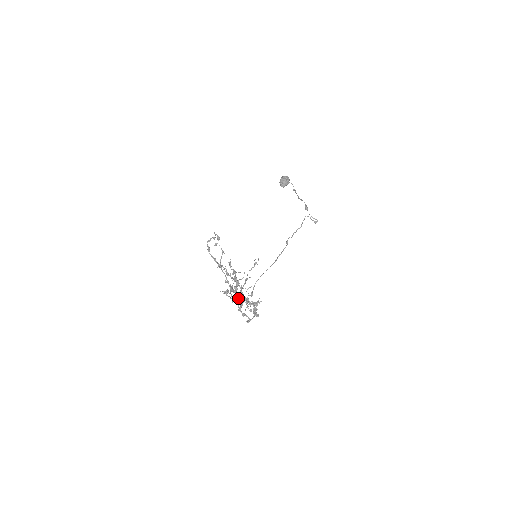
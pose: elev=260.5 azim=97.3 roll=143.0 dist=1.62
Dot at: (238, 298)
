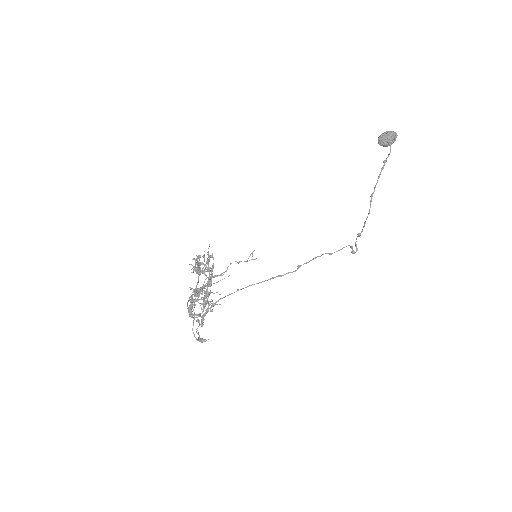
Dot at: (194, 307)
